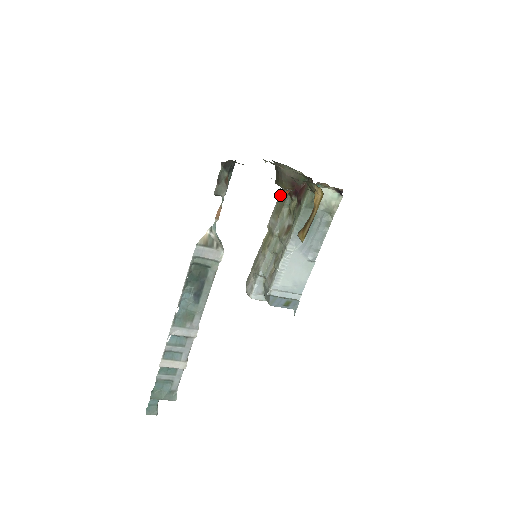
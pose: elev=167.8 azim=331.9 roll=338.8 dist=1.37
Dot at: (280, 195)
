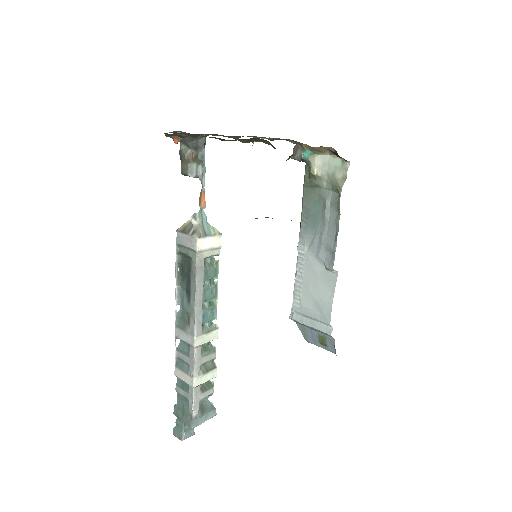
Dot at: occluded
